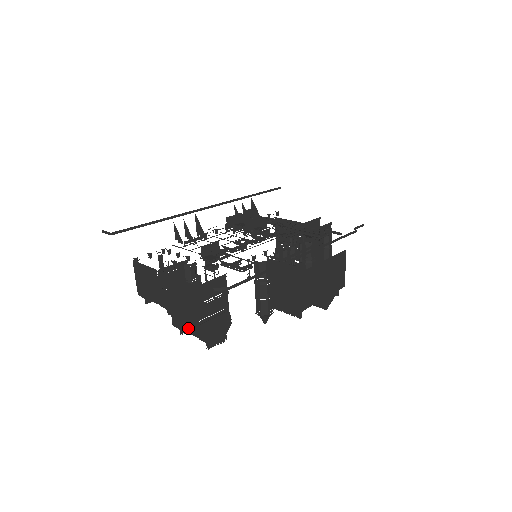
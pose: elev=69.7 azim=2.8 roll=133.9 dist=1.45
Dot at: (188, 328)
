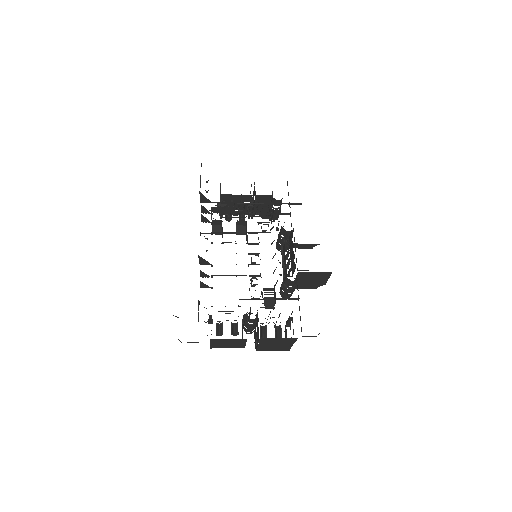
Dot at: (277, 350)
